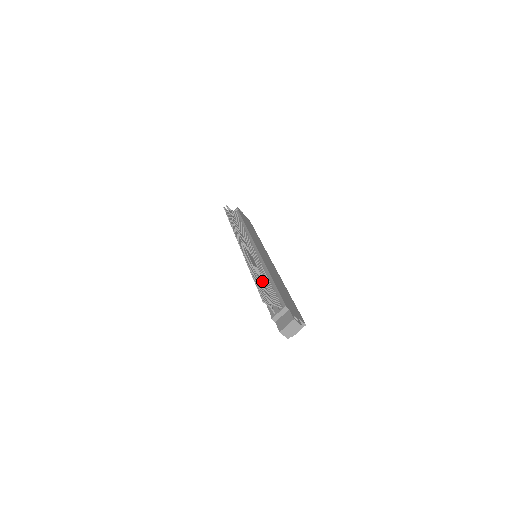
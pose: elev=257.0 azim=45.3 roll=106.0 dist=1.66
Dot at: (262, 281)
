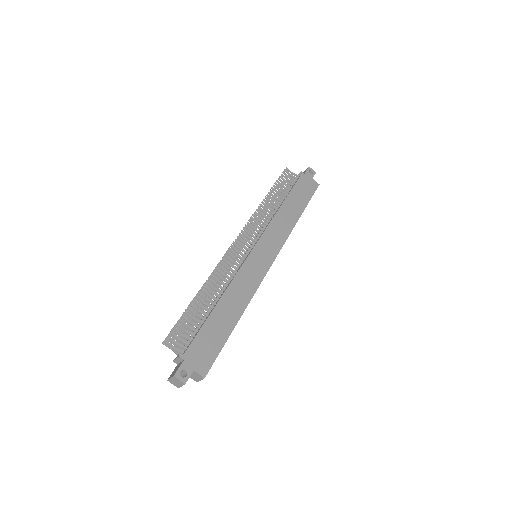
Dot at: (194, 311)
